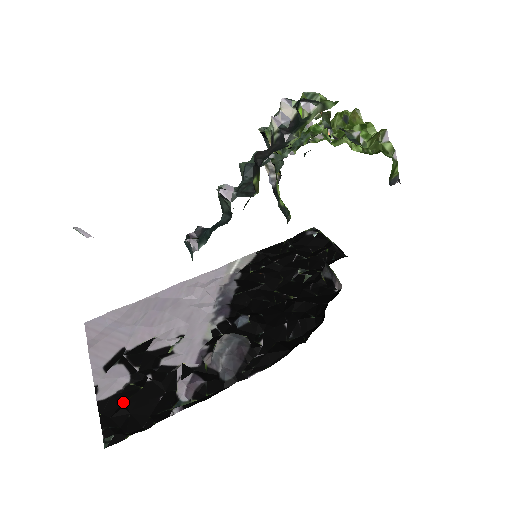
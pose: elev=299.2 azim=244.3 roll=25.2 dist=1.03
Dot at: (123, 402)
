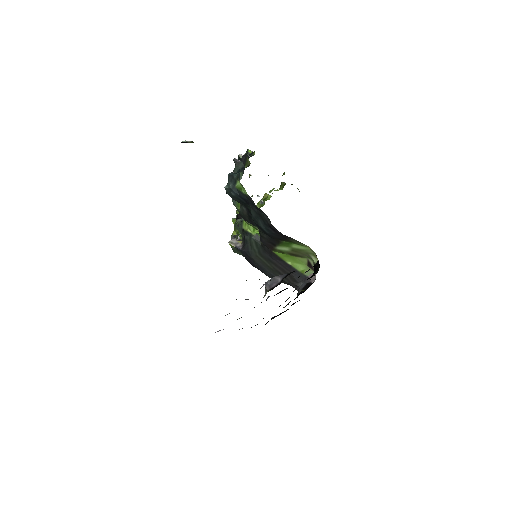
Dot at: occluded
